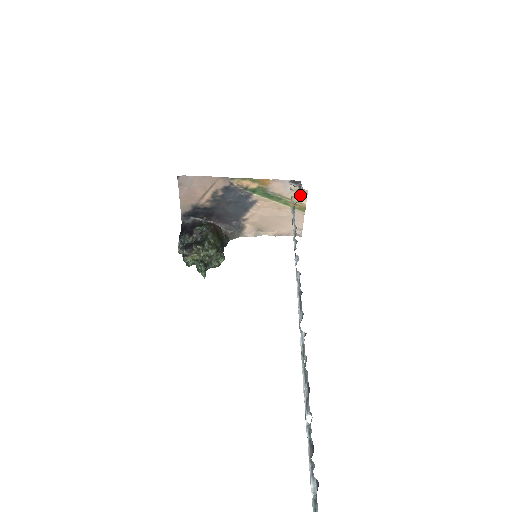
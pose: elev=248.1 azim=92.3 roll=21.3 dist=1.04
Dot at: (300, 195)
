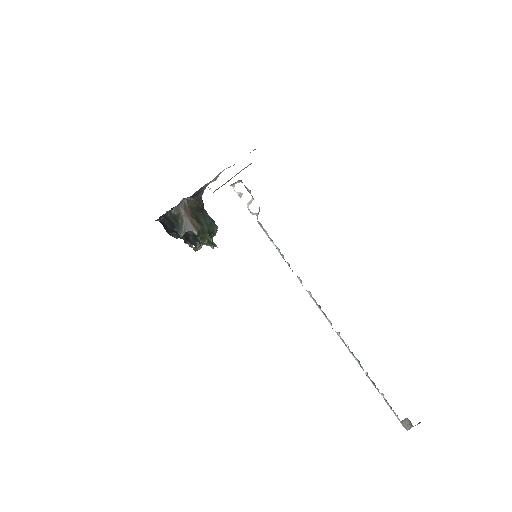
Dot at: (253, 198)
